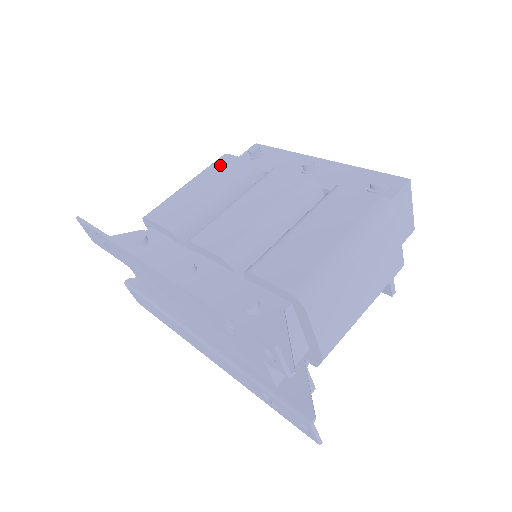
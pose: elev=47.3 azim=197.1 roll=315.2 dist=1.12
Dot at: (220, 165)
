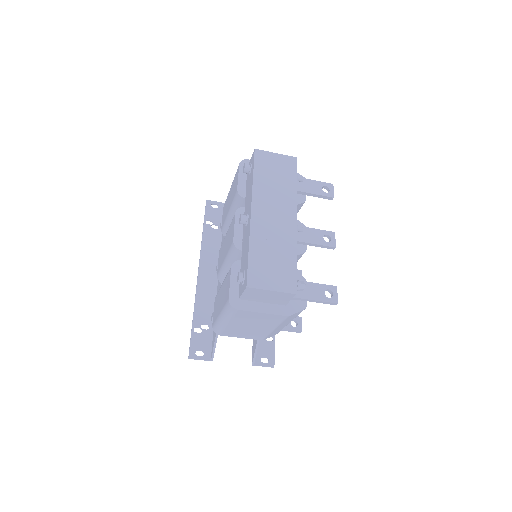
Dot at: (235, 179)
